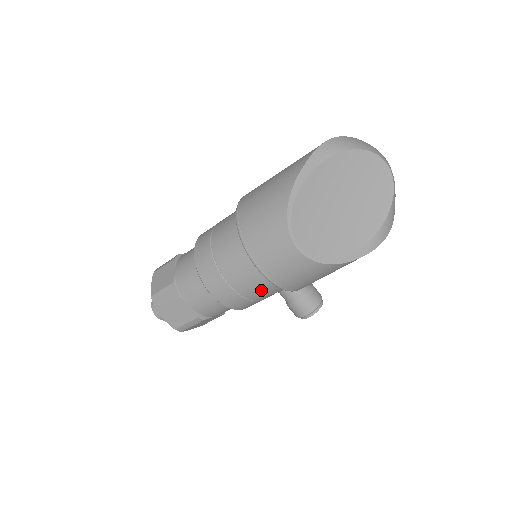
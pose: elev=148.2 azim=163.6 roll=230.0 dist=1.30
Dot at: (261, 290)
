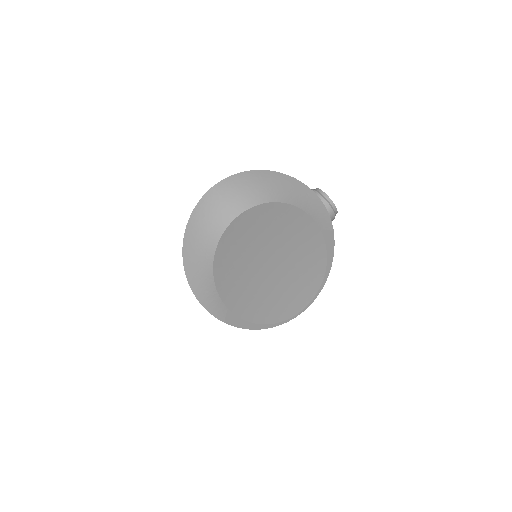
Dot at: occluded
